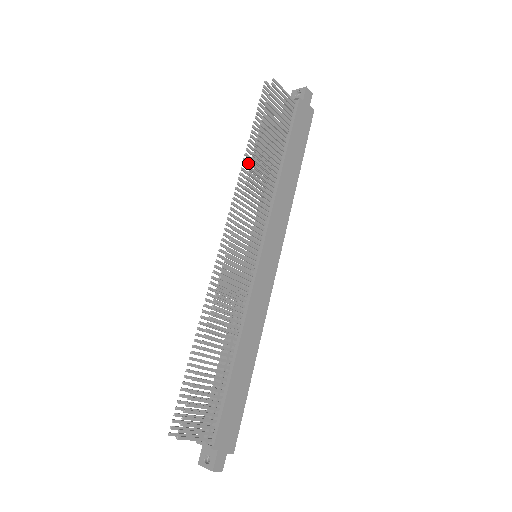
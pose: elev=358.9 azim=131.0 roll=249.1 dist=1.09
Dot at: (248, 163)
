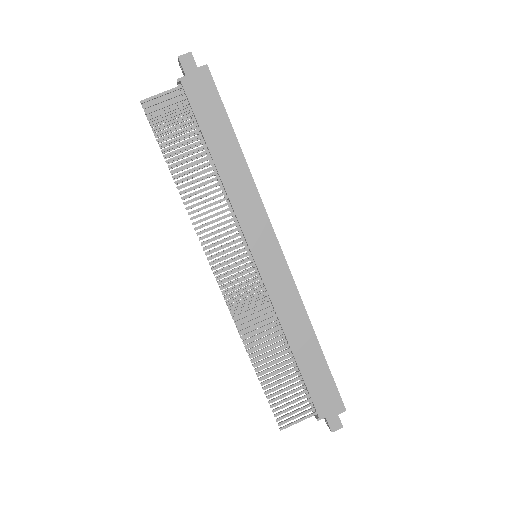
Dot at: occluded
